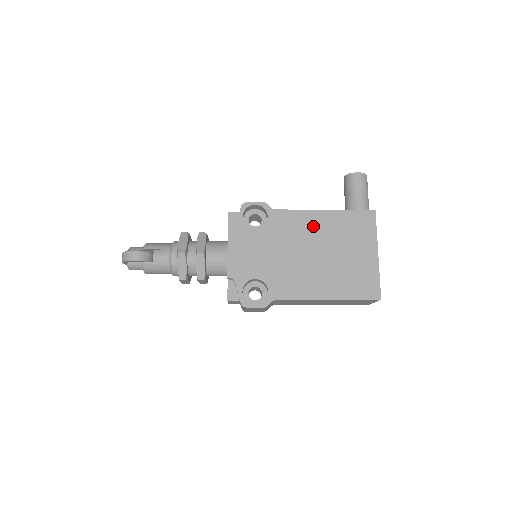
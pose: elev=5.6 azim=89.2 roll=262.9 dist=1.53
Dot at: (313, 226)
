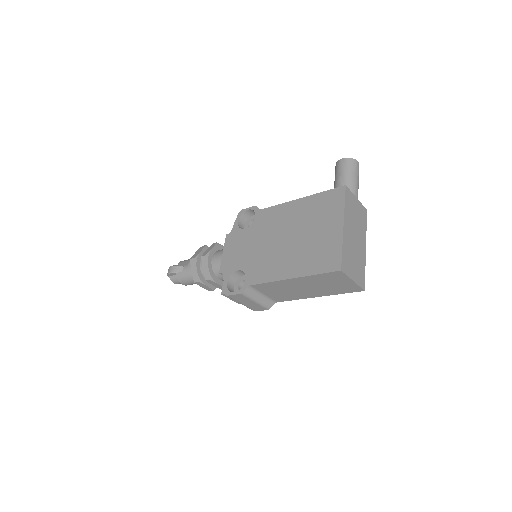
Dot at: (289, 215)
